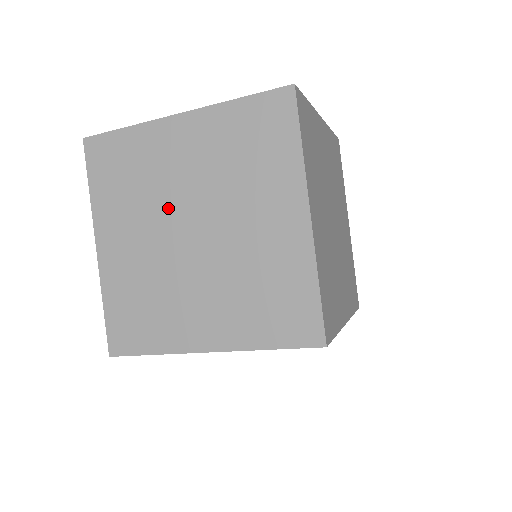
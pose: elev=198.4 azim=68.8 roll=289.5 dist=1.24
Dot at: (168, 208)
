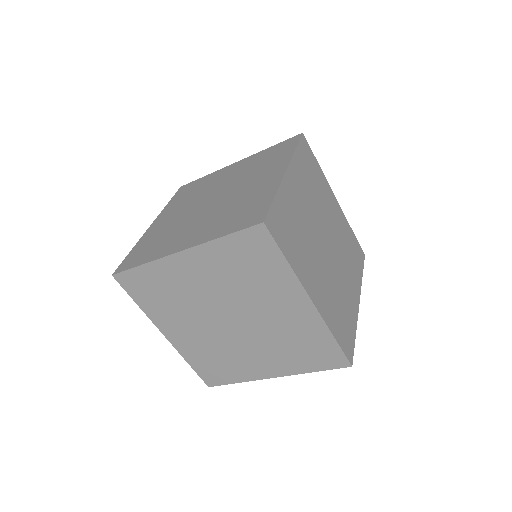
Dot at: (205, 196)
